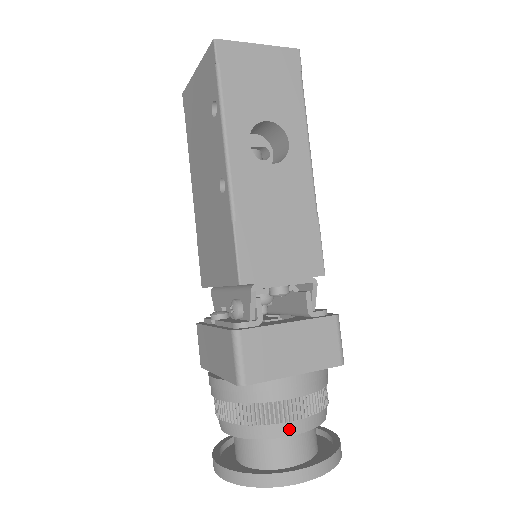
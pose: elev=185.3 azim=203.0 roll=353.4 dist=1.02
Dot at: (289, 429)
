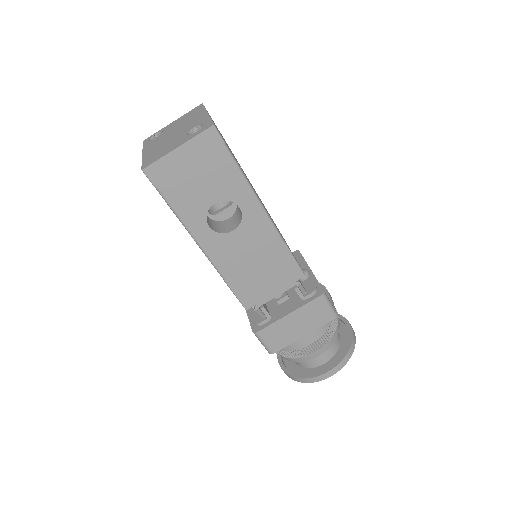
Dot at: (311, 357)
